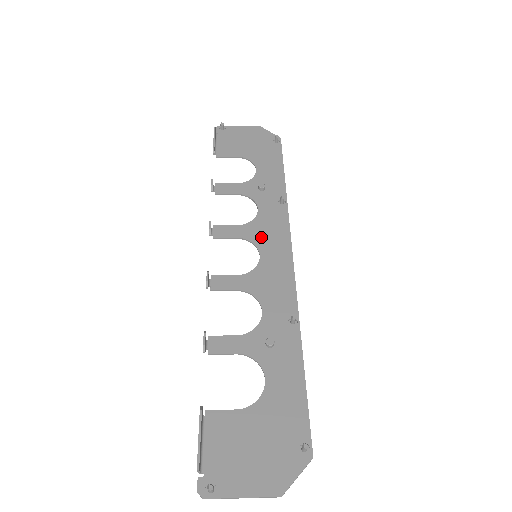
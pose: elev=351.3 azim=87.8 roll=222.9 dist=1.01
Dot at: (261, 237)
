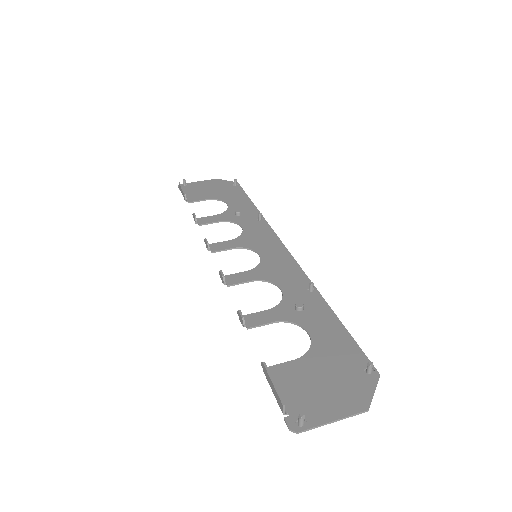
Dot at: (254, 243)
